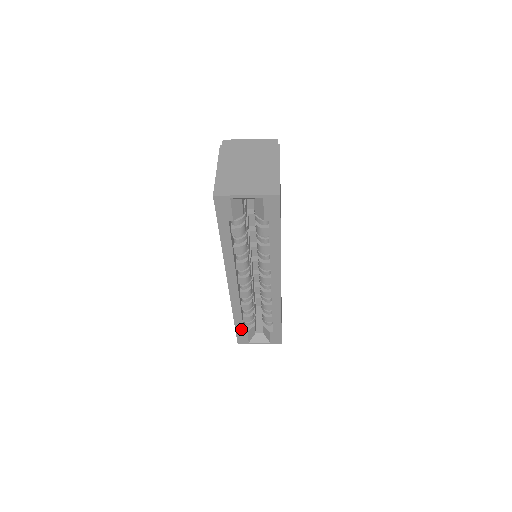
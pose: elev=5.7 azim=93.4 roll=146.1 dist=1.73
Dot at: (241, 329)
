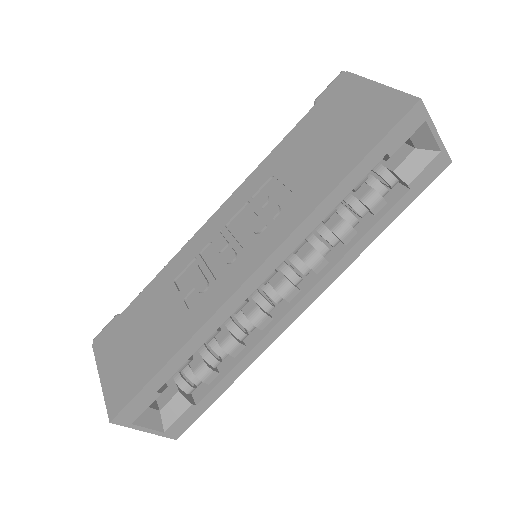
Dot at: (159, 383)
